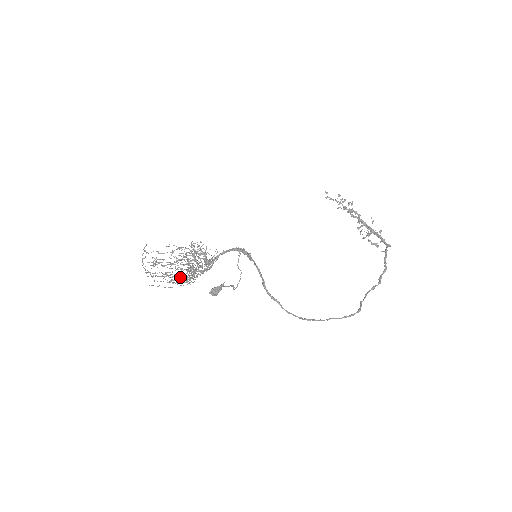
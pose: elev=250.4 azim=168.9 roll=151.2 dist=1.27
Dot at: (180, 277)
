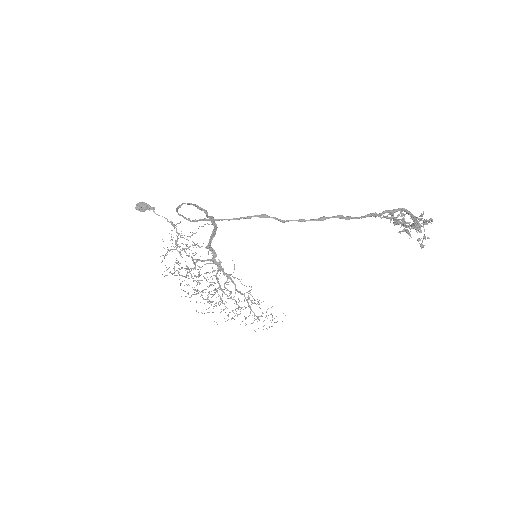
Dot at: occluded
